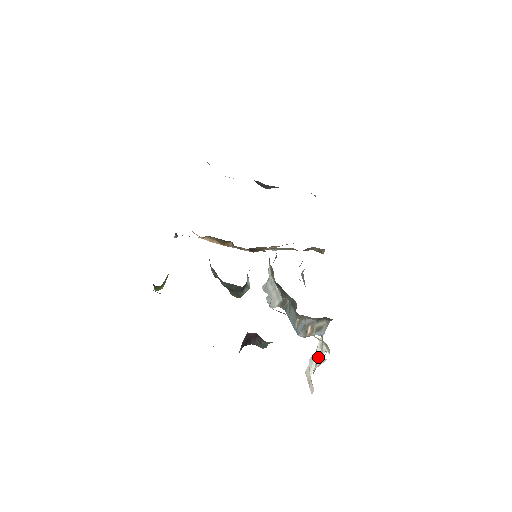
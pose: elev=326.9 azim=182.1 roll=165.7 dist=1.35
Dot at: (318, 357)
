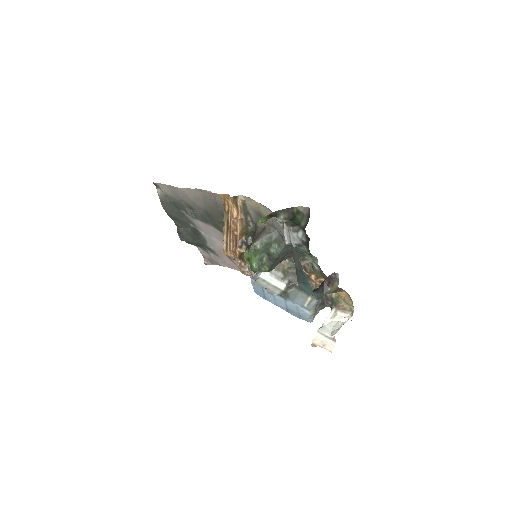
Dot at: (332, 324)
